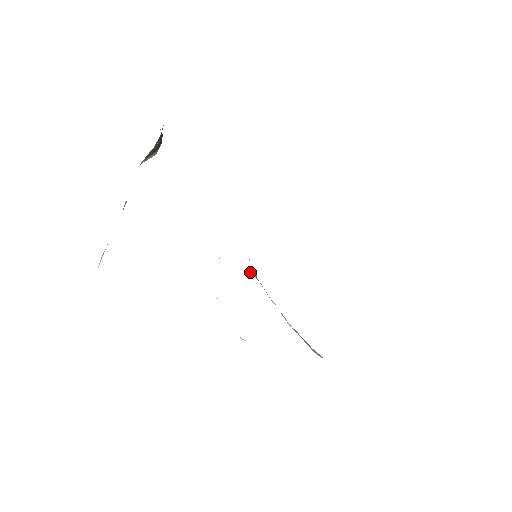
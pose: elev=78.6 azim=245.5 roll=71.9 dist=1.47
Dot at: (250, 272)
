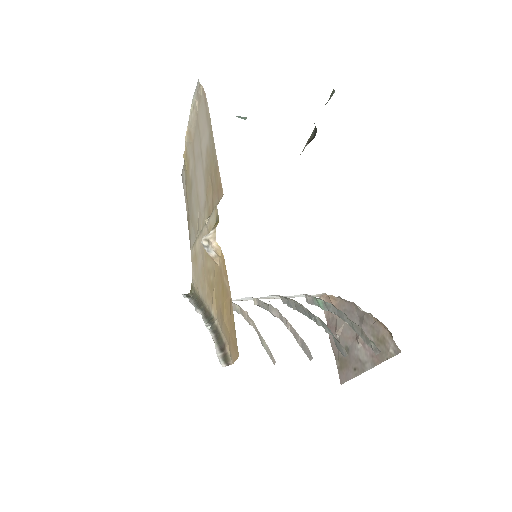
Dot at: (184, 294)
